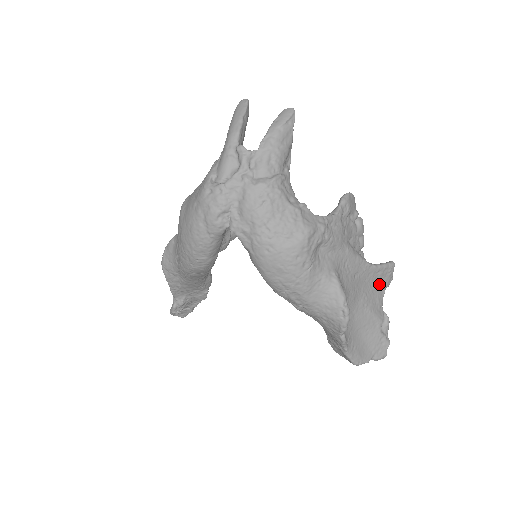
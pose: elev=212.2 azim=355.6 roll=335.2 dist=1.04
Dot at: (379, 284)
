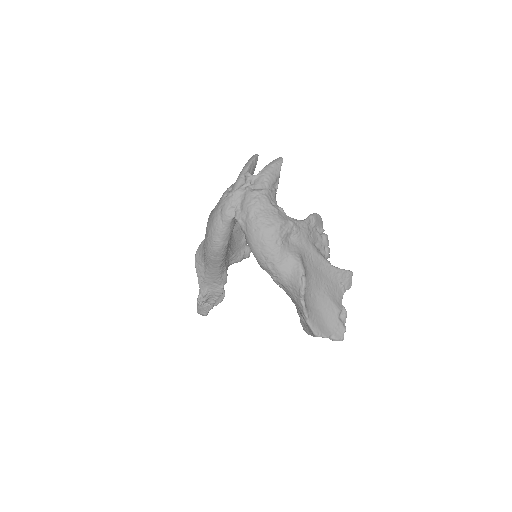
Dot at: (339, 284)
